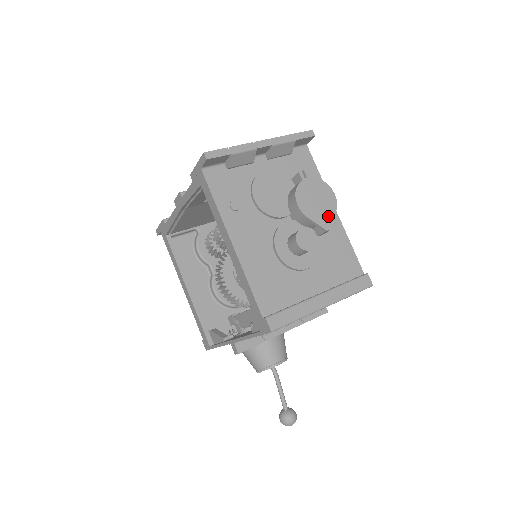
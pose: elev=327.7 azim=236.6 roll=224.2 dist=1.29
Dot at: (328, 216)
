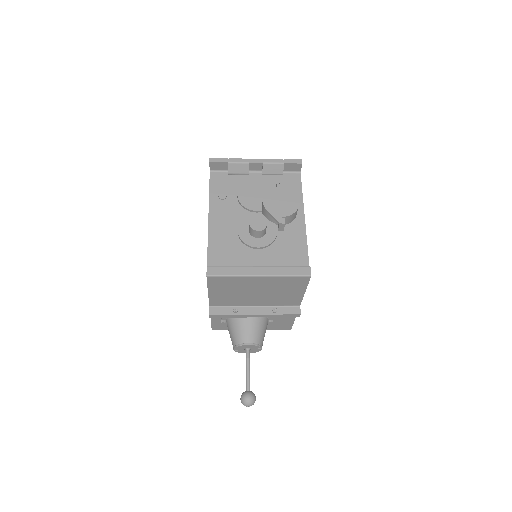
Dot at: (285, 214)
